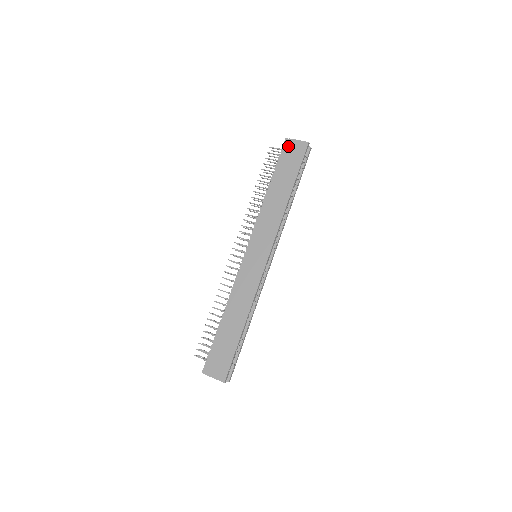
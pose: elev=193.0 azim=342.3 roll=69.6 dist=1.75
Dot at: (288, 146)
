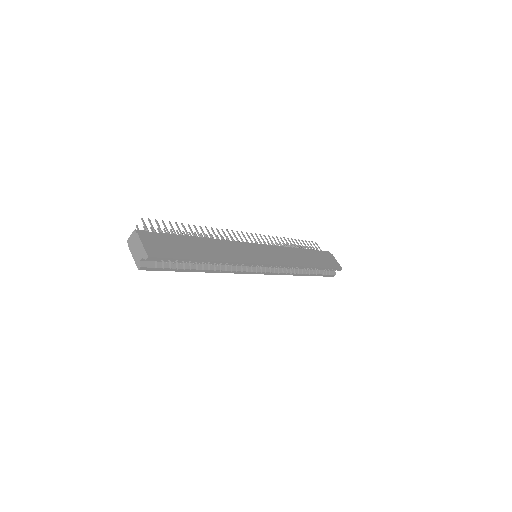
Dot at: (329, 254)
